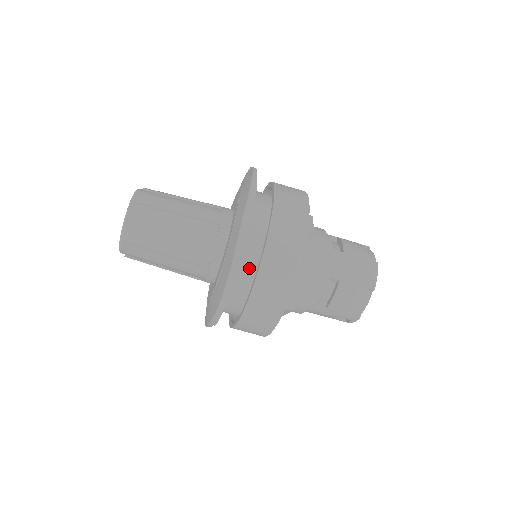
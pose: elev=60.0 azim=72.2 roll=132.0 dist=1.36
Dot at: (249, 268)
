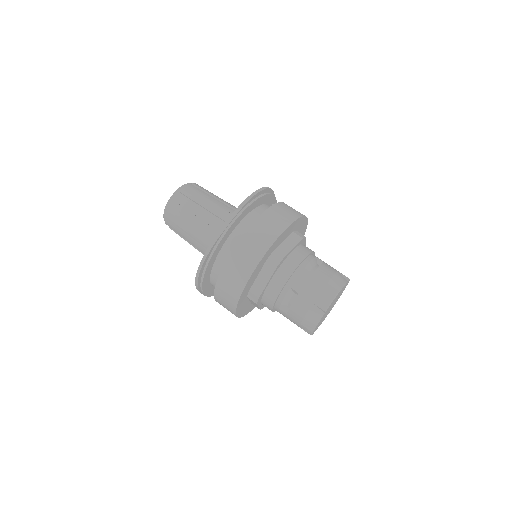
Dot at: (226, 258)
